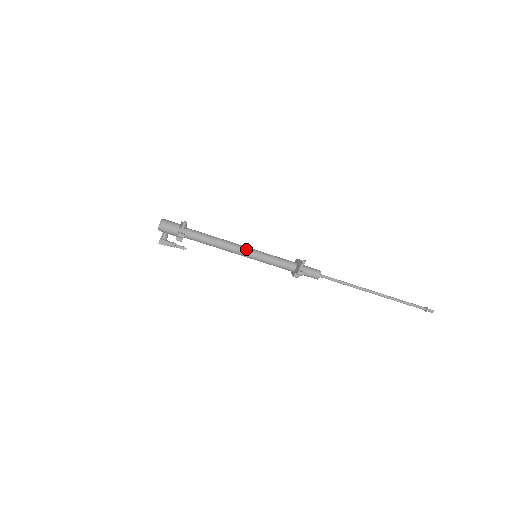
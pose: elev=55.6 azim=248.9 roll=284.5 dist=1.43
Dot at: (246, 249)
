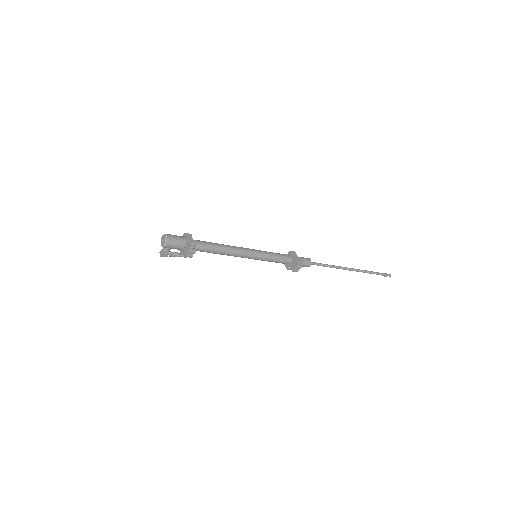
Dot at: (248, 253)
